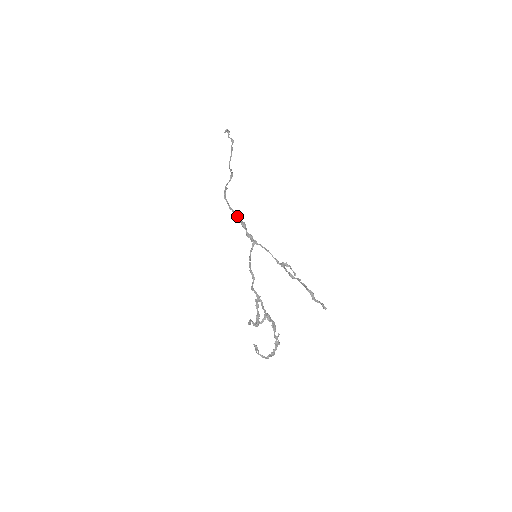
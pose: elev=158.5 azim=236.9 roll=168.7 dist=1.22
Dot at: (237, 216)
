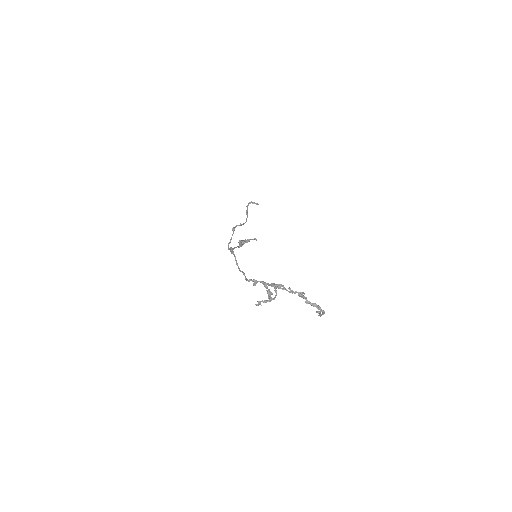
Dot at: (229, 249)
